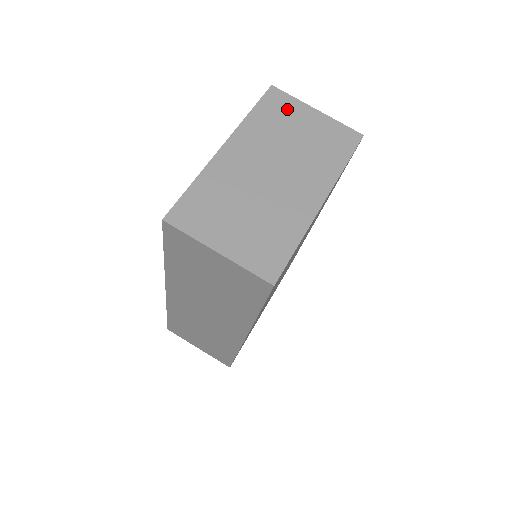
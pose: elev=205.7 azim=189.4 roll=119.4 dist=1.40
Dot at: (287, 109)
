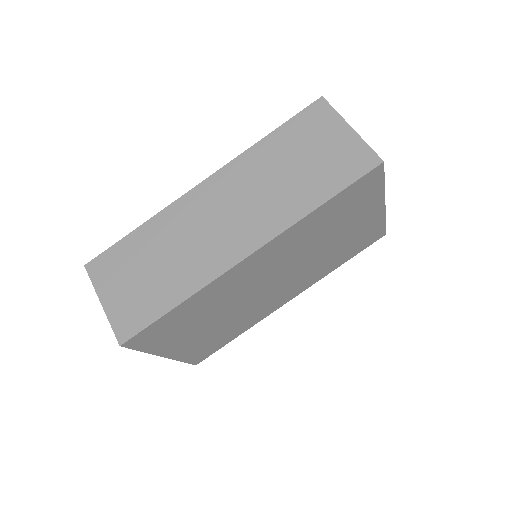
Dot at: occluded
